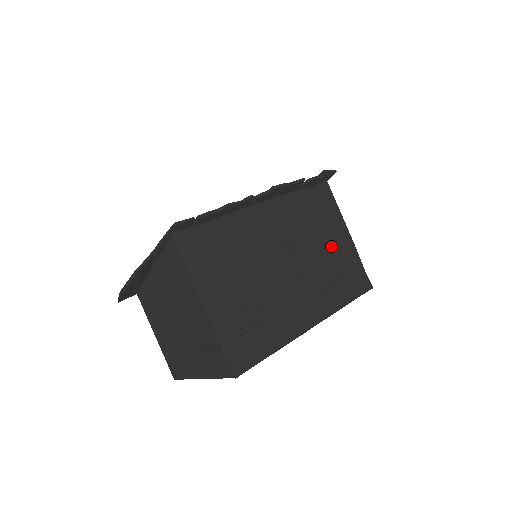
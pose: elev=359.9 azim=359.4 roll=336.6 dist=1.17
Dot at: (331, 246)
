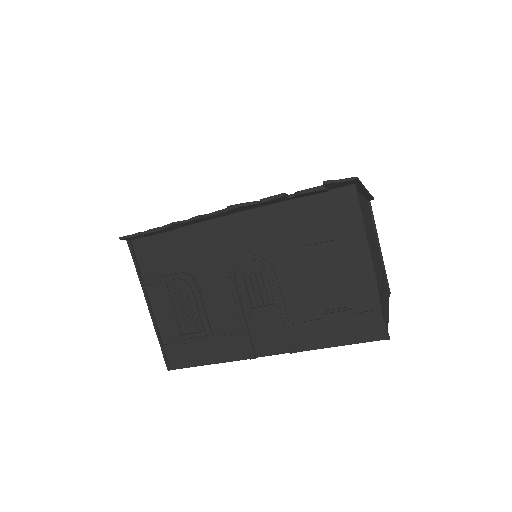
Dot at: (331, 274)
